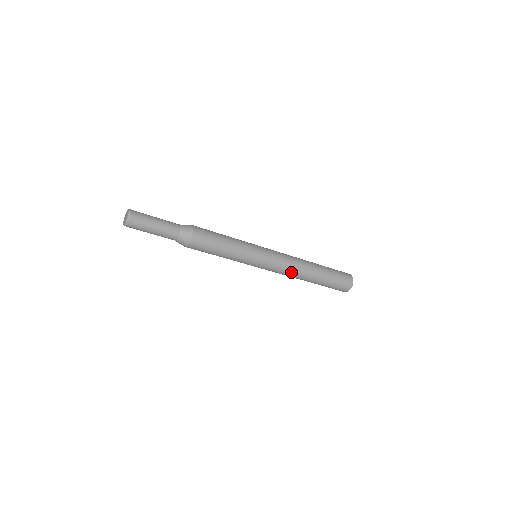
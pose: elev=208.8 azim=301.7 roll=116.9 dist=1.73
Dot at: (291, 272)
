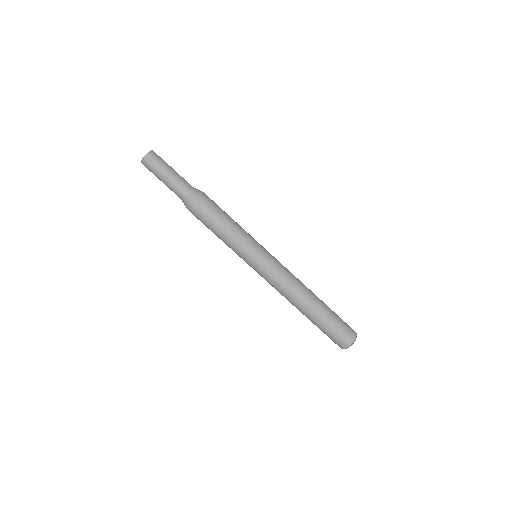
Dot at: (295, 278)
